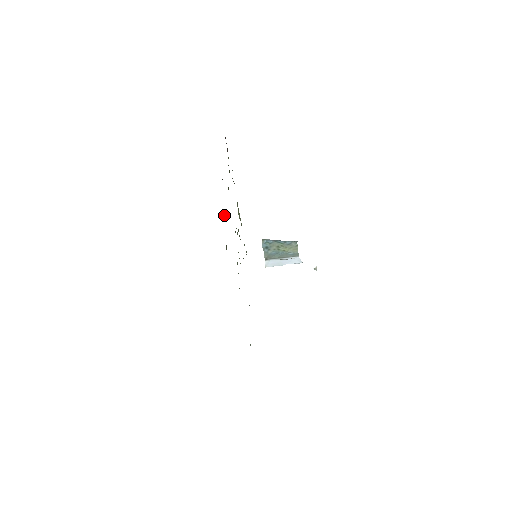
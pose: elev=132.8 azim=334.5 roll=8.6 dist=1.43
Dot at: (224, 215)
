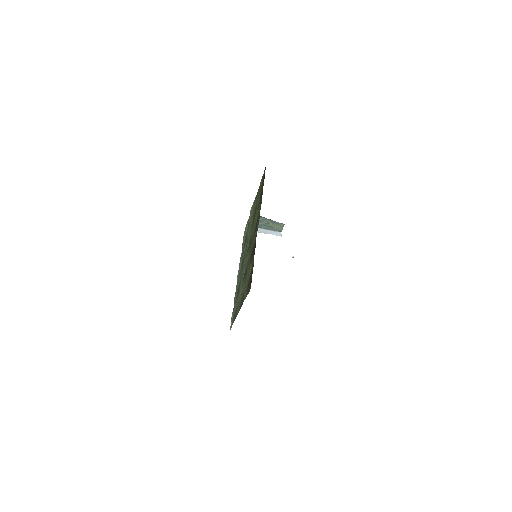
Dot at: (252, 259)
